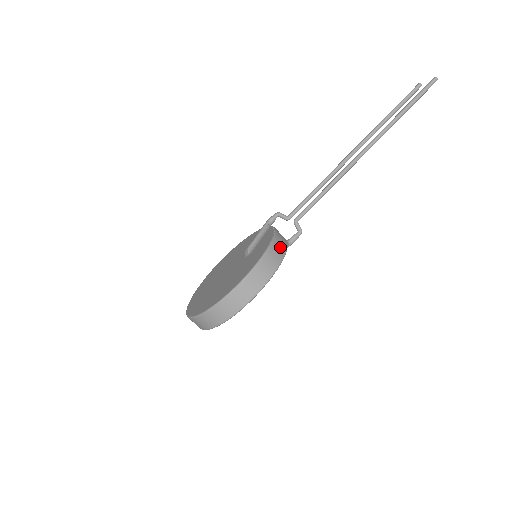
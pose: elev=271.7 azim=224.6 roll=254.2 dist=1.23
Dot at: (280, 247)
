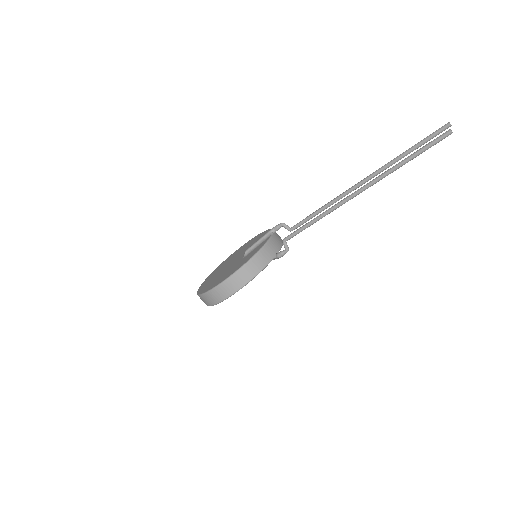
Dot at: (259, 263)
